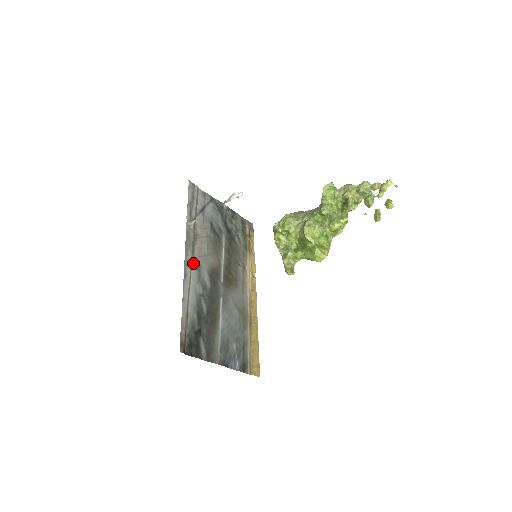
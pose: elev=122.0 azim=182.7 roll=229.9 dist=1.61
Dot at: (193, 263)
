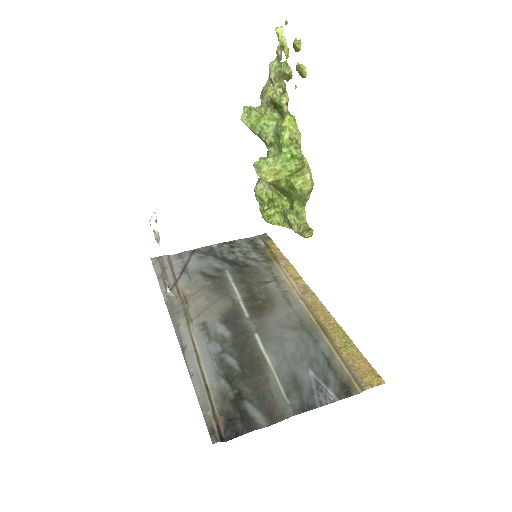
Dot at: (193, 328)
